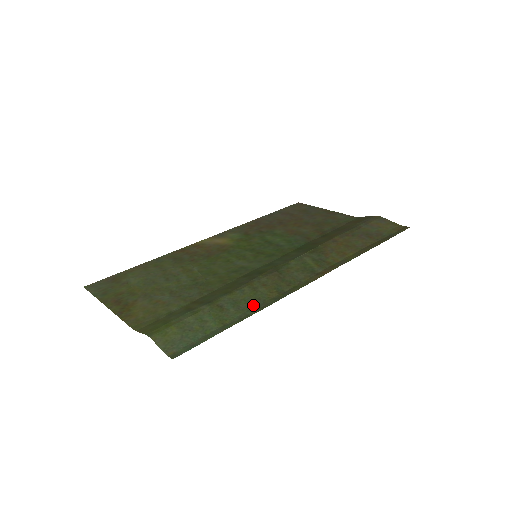
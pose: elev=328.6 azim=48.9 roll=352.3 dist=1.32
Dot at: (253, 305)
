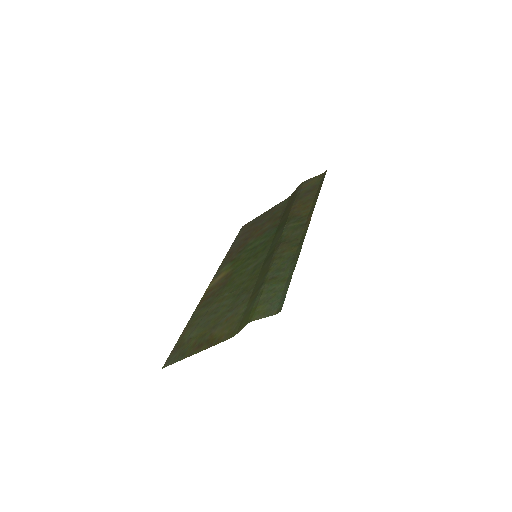
Dot at: (290, 261)
